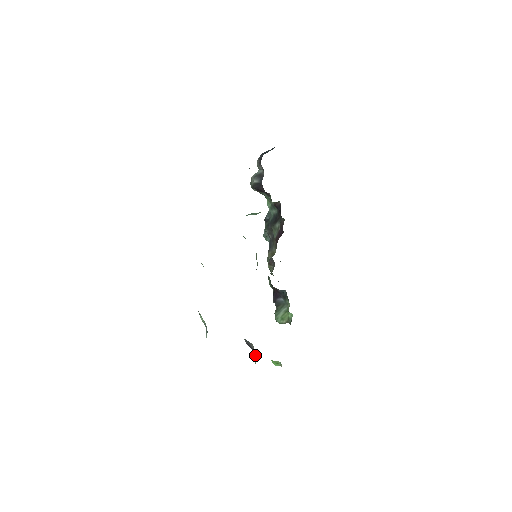
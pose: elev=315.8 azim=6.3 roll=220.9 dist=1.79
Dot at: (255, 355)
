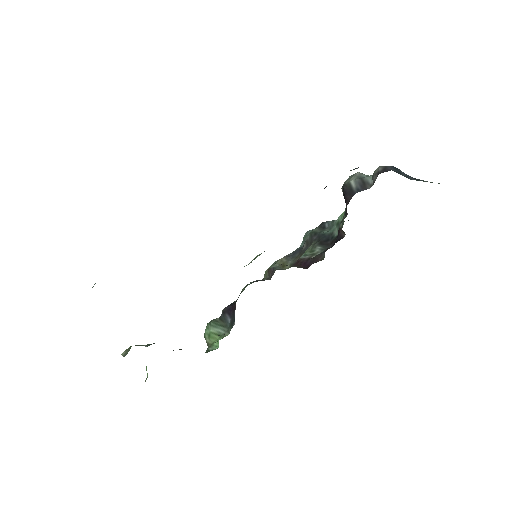
Dot at: (129, 347)
